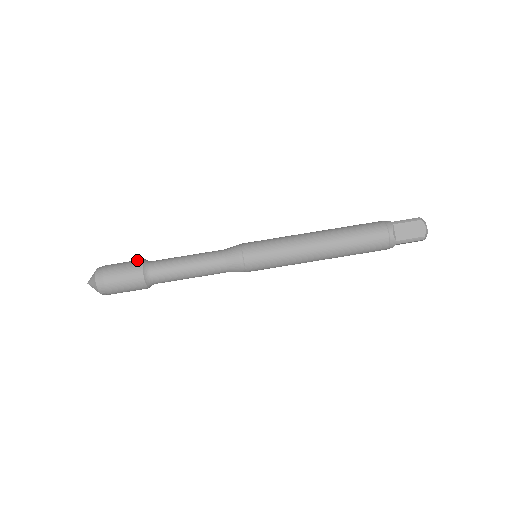
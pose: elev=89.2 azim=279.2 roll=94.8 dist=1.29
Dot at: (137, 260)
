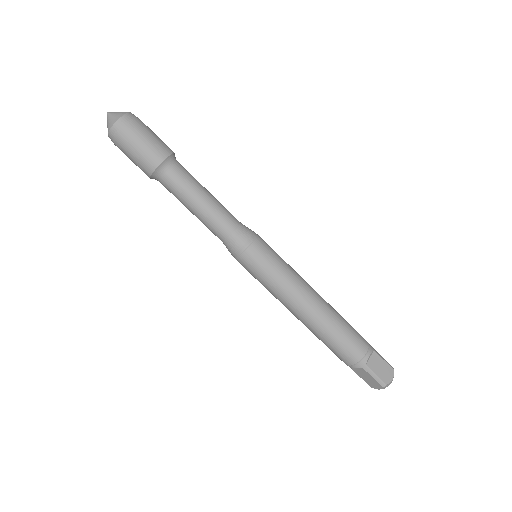
Dot at: occluded
